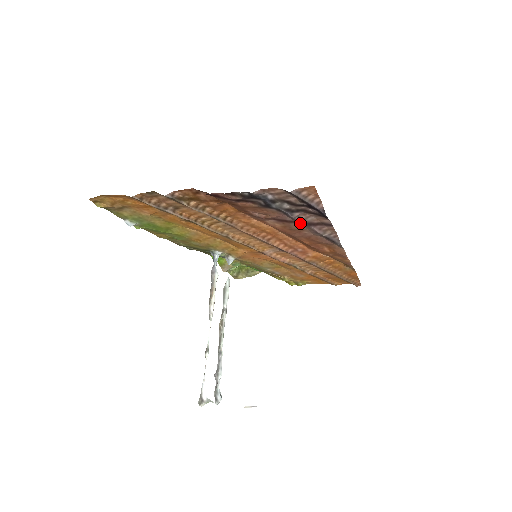
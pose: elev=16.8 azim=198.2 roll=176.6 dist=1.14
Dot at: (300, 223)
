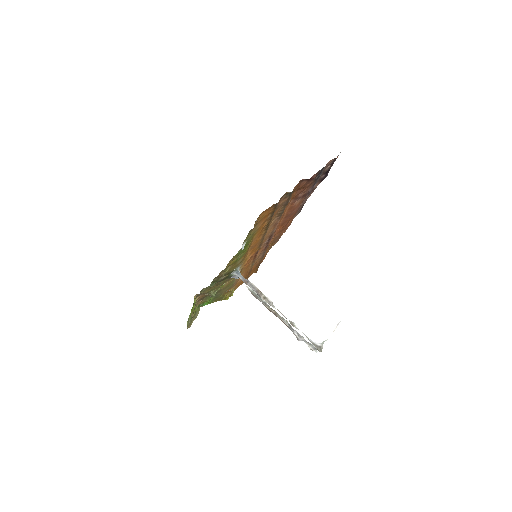
Dot at: (309, 193)
